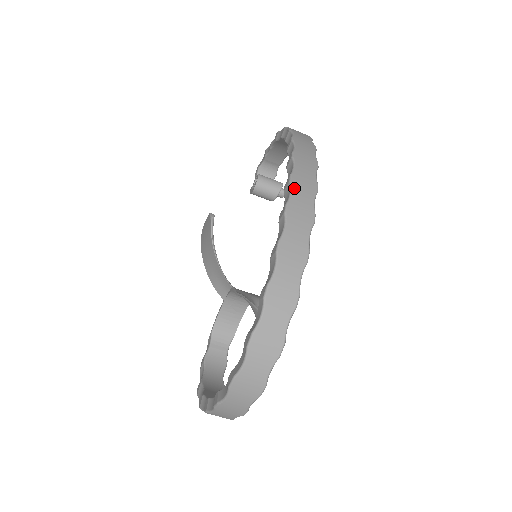
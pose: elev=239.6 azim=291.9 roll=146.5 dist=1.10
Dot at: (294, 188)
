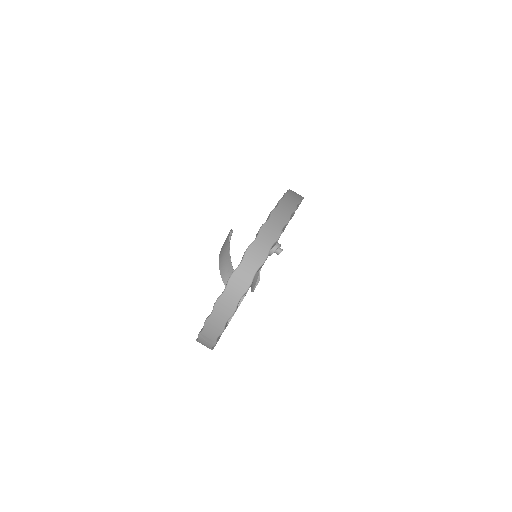
Dot at: (286, 196)
